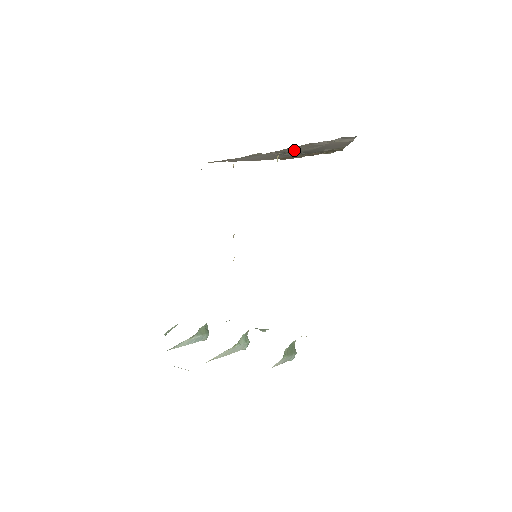
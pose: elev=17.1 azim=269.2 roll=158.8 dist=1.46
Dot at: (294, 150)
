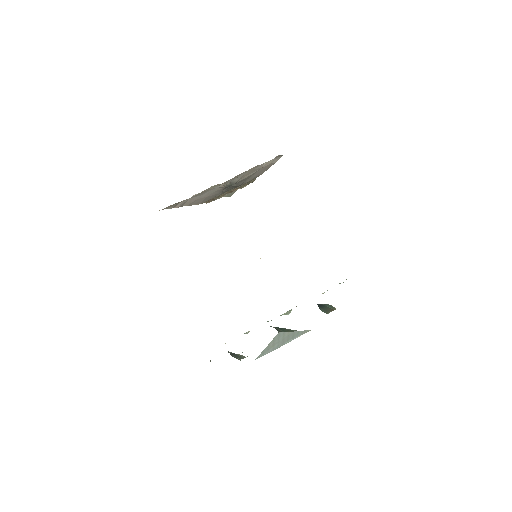
Dot at: (238, 179)
